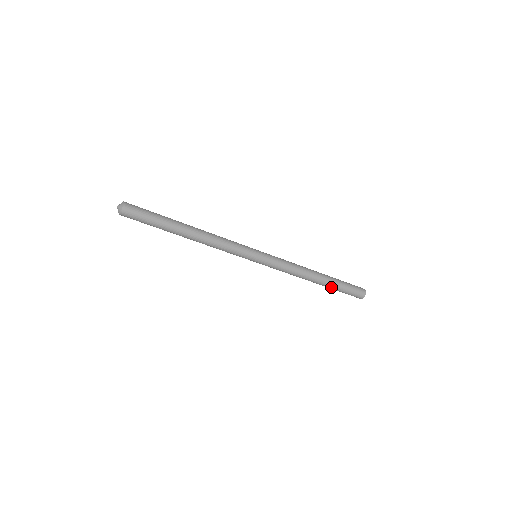
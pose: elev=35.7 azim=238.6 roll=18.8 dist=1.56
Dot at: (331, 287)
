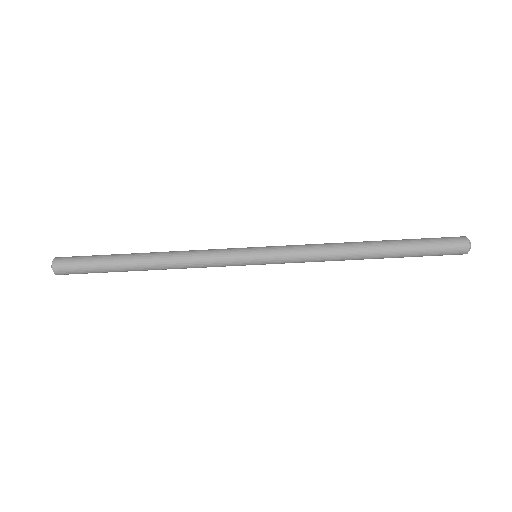
Dot at: (399, 248)
